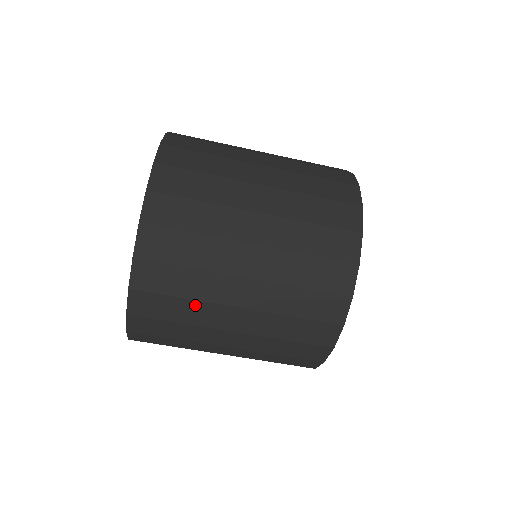
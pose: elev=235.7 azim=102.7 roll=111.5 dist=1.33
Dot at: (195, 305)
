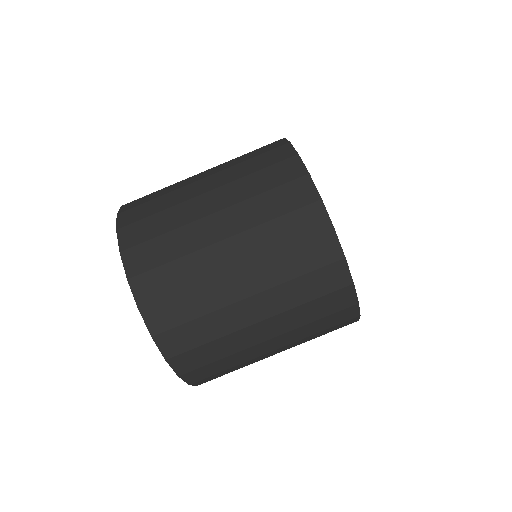
Dot at: (233, 356)
